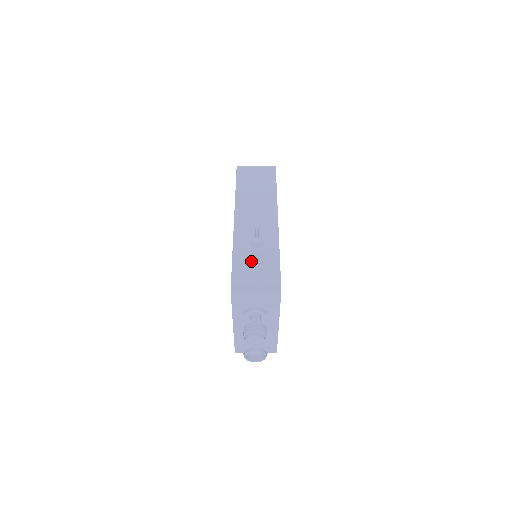
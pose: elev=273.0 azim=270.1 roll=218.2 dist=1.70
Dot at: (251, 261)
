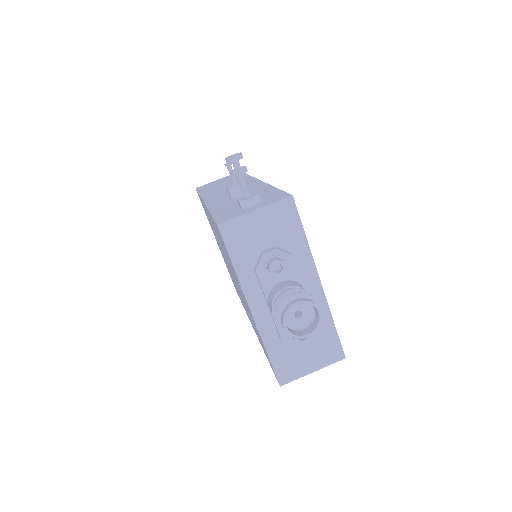
Dot at: occluded
